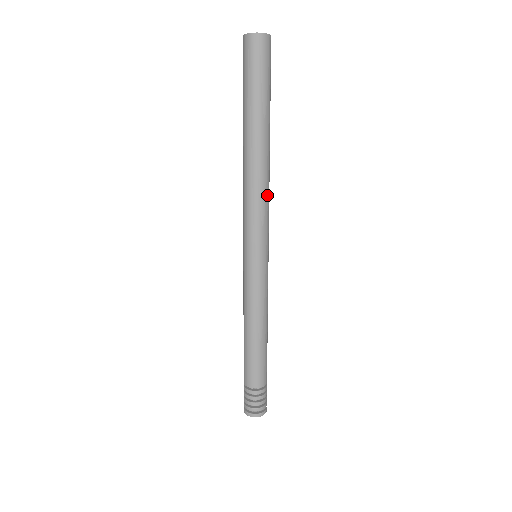
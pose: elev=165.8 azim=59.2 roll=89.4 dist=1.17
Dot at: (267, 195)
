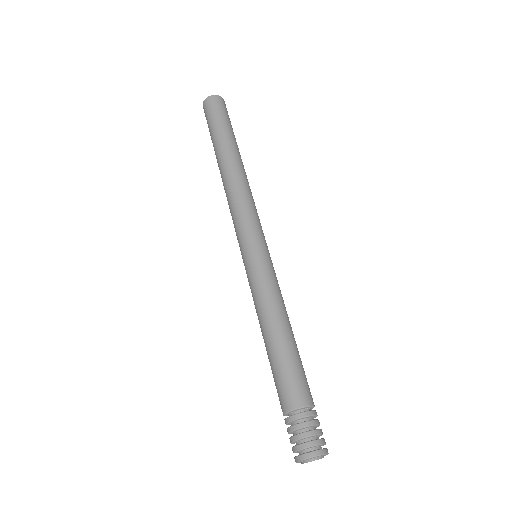
Dot at: (245, 195)
